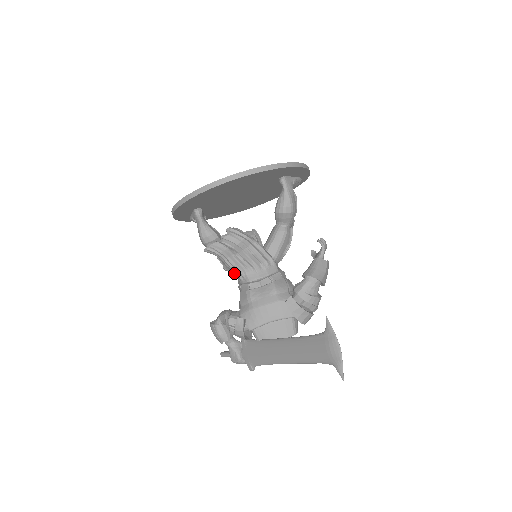
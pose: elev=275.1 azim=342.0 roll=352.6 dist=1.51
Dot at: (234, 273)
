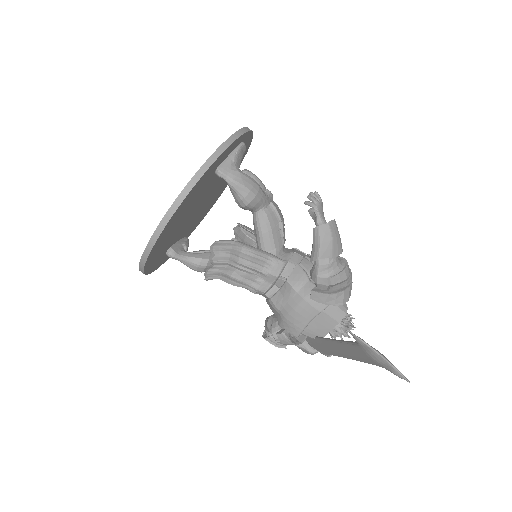
Dot at: occluded
